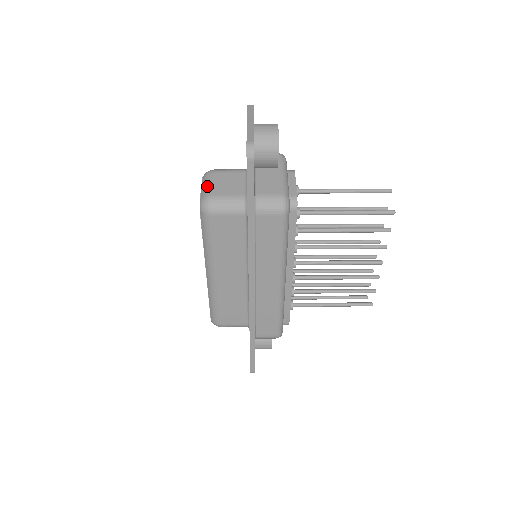
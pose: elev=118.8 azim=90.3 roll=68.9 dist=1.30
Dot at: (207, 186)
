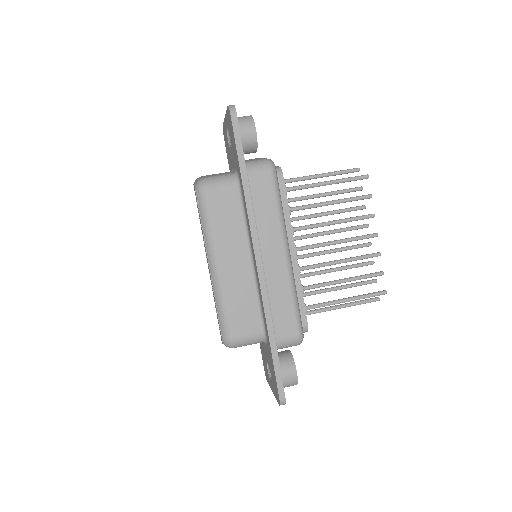
Dot at: (199, 178)
